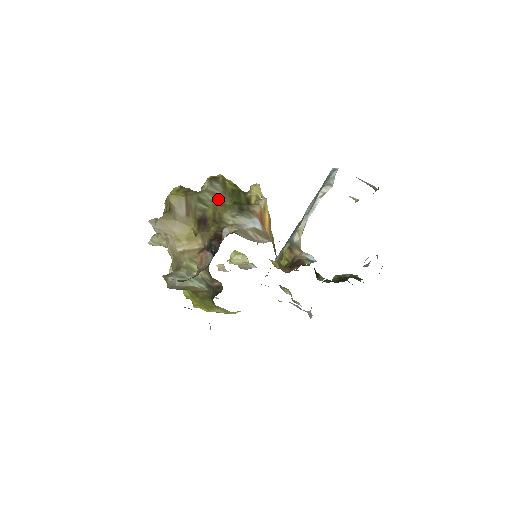
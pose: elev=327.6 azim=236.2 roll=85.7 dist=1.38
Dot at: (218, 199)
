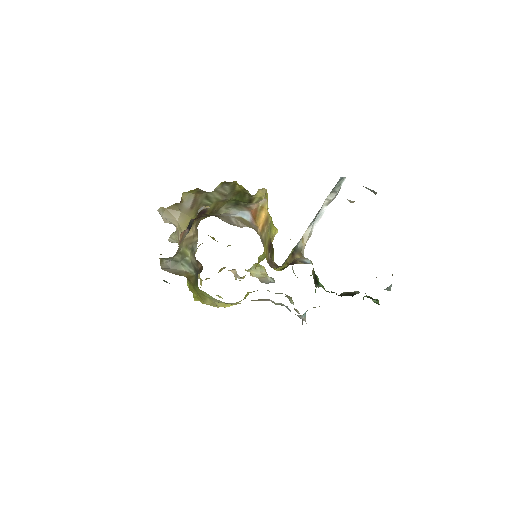
Dot at: (222, 197)
